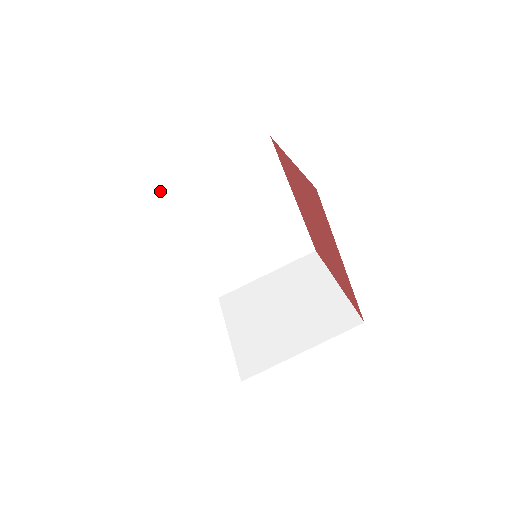
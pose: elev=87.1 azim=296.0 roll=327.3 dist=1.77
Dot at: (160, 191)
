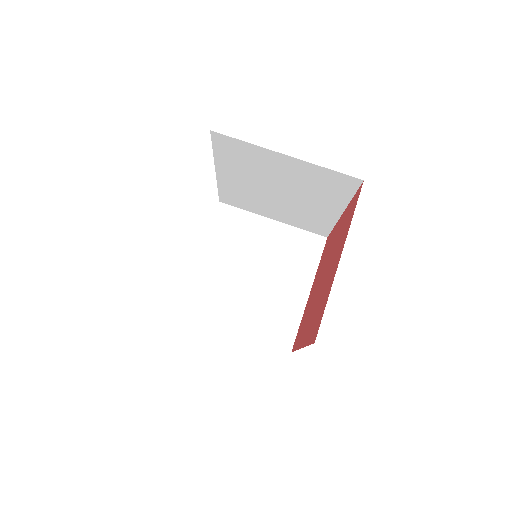
Dot at: (218, 133)
